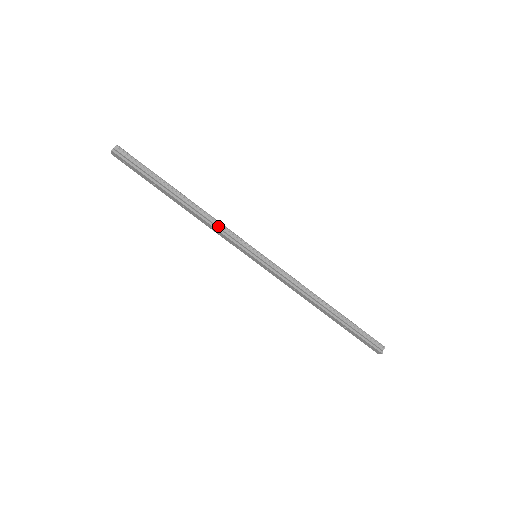
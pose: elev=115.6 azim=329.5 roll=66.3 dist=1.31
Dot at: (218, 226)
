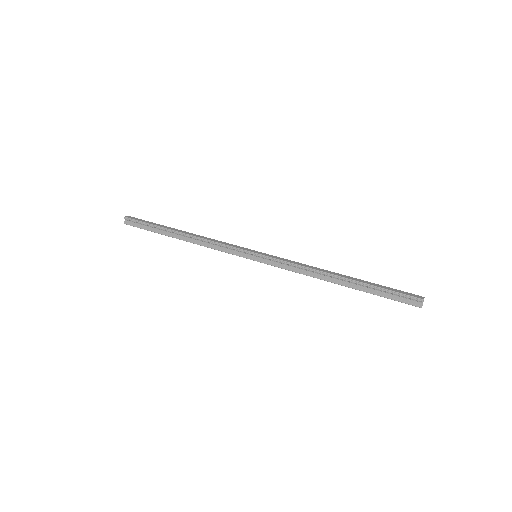
Dot at: (215, 245)
